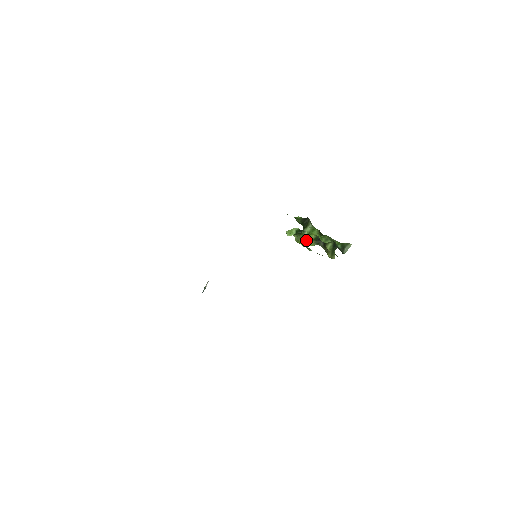
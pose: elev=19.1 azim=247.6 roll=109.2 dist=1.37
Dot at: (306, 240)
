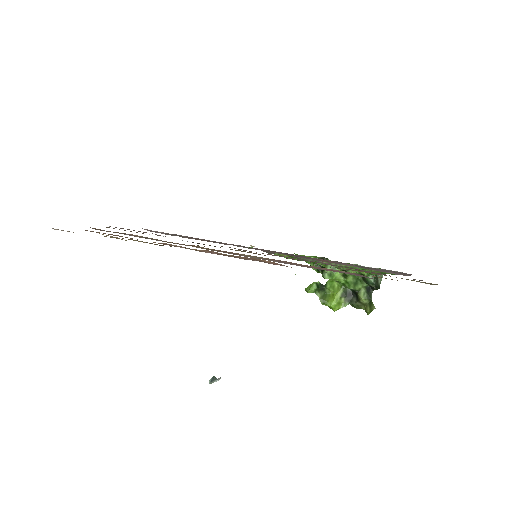
Dot at: (333, 298)
